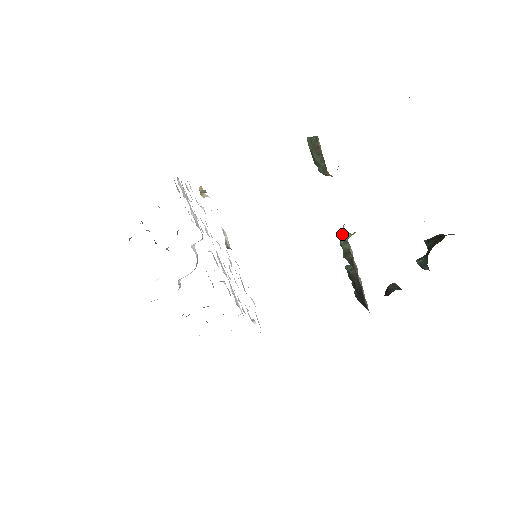
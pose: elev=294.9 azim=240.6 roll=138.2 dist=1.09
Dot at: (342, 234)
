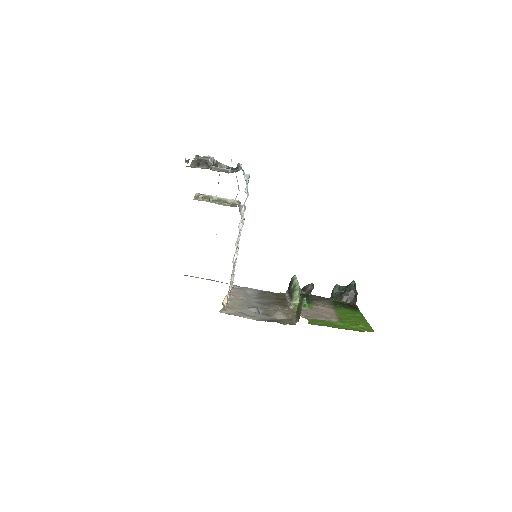
Dot at: (296, 294)
